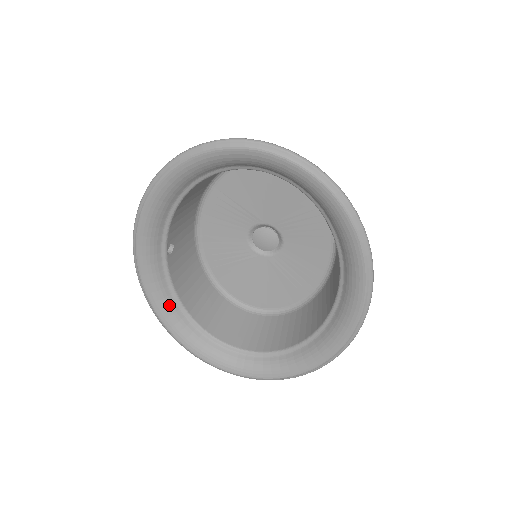
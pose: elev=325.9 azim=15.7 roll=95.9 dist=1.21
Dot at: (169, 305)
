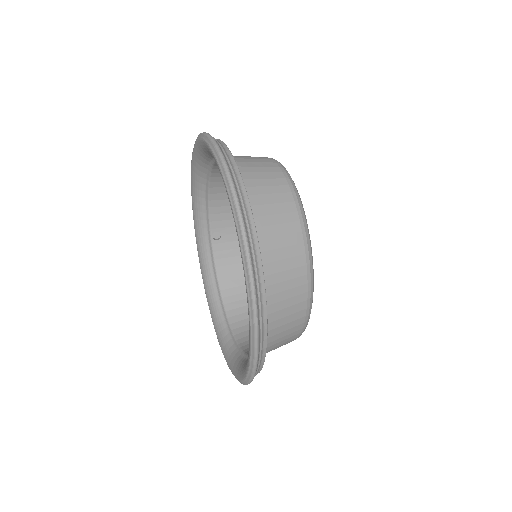
Dot at: (211, 284)
